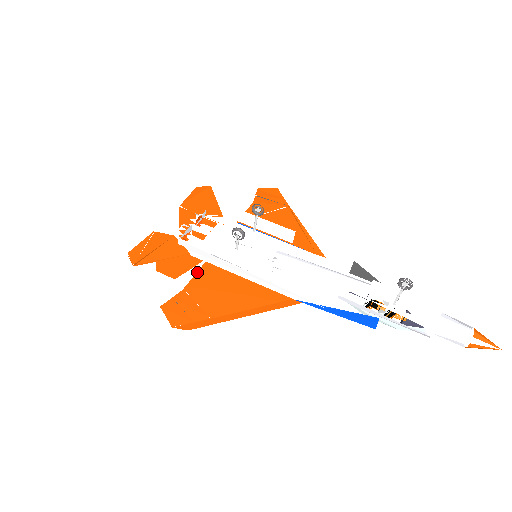
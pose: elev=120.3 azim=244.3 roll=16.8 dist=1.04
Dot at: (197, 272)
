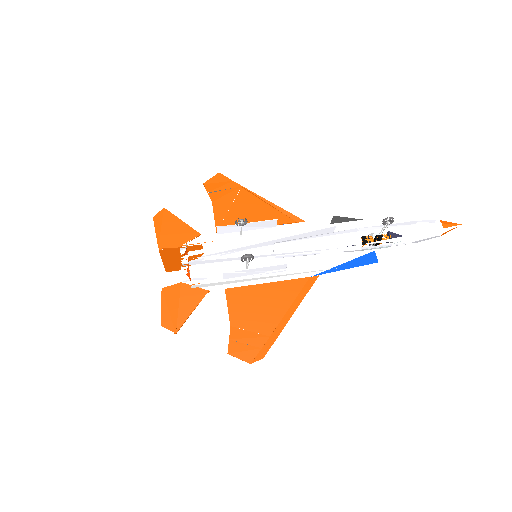
Dot at: (227, 304)
